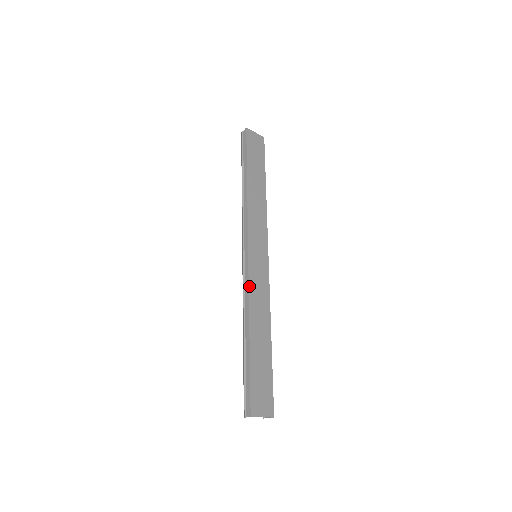
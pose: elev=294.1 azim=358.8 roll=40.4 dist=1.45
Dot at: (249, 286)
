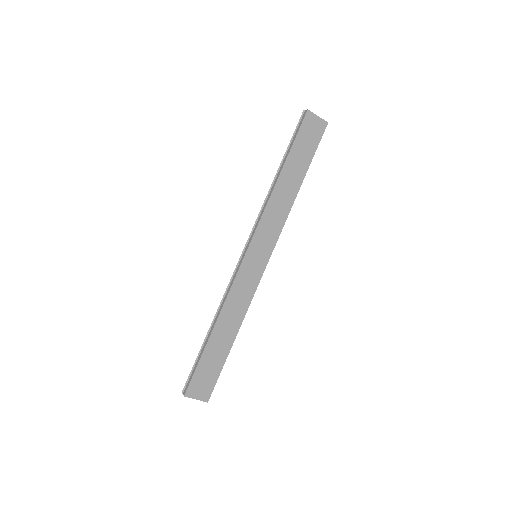
Dot at: (232, 286)
